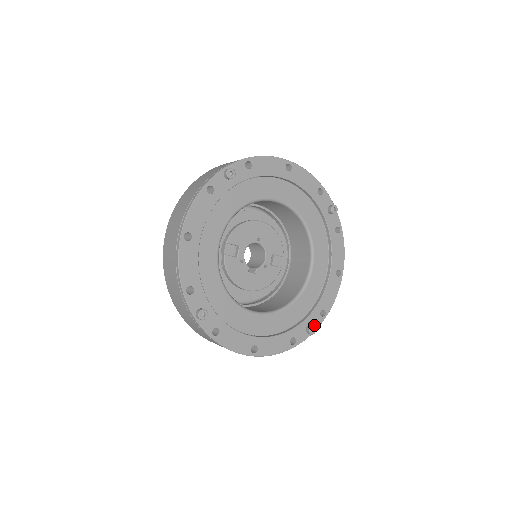
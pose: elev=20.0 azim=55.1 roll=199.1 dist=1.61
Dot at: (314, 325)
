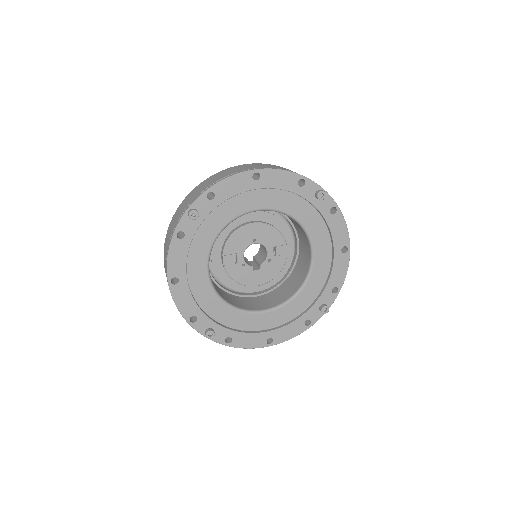
Dot at: (327, 303)
